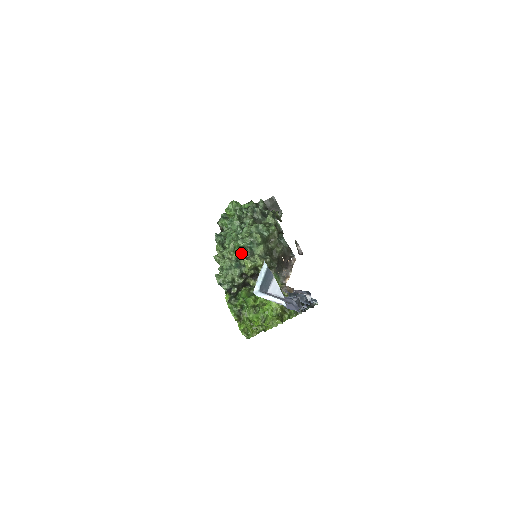
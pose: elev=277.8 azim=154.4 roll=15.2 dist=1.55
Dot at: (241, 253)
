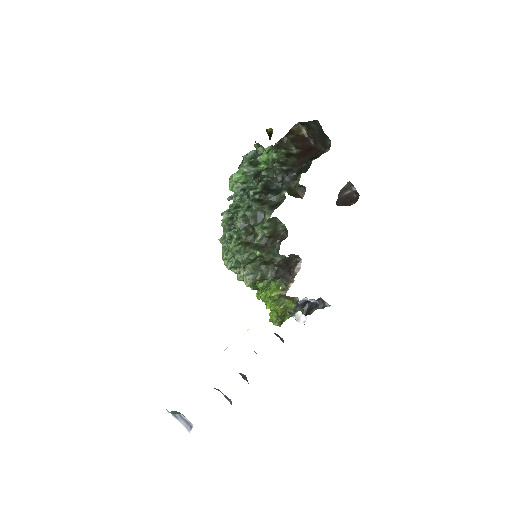
Dot at: (233, 262)
